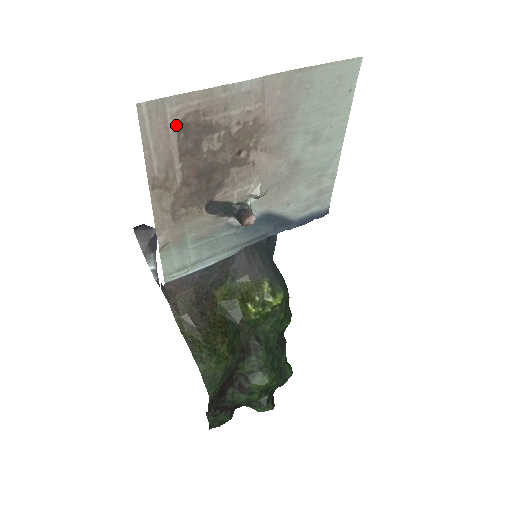
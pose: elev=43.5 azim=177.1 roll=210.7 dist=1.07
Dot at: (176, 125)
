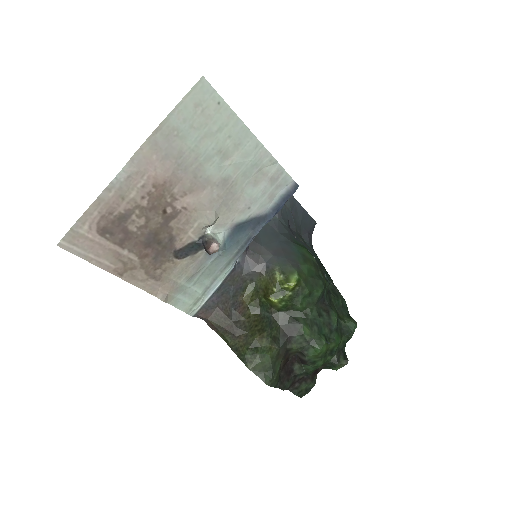
Dot at: (97, 234)
